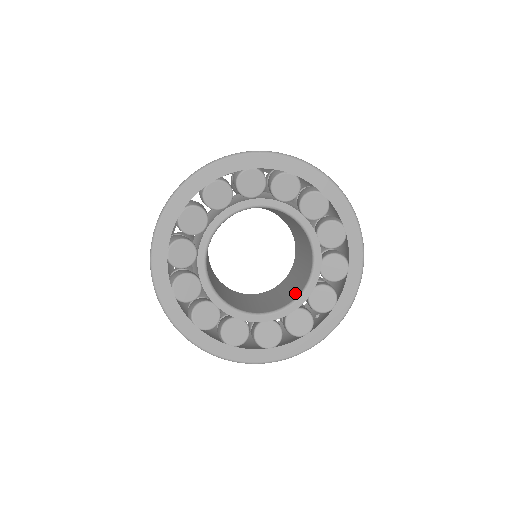
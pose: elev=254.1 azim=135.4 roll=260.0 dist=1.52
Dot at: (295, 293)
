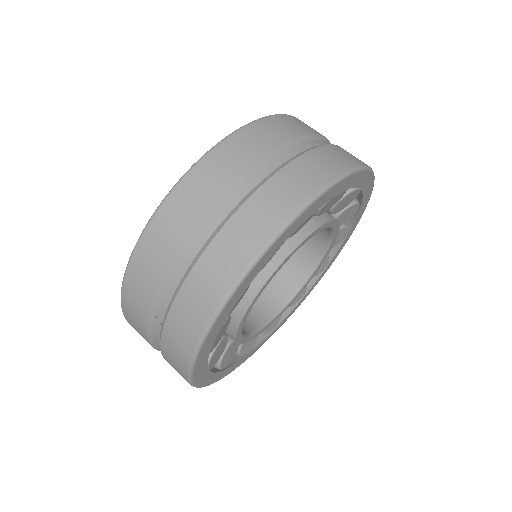
Dot at: (280, 294)
